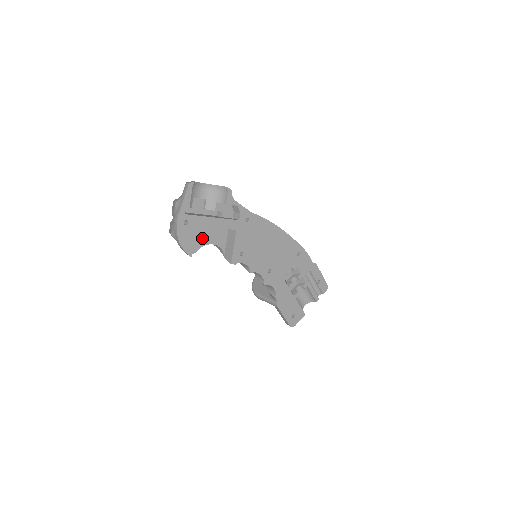
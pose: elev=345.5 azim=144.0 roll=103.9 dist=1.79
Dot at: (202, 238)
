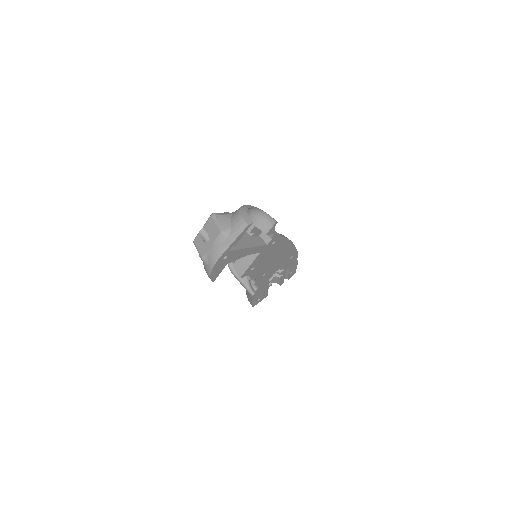
Dot at: occluded
